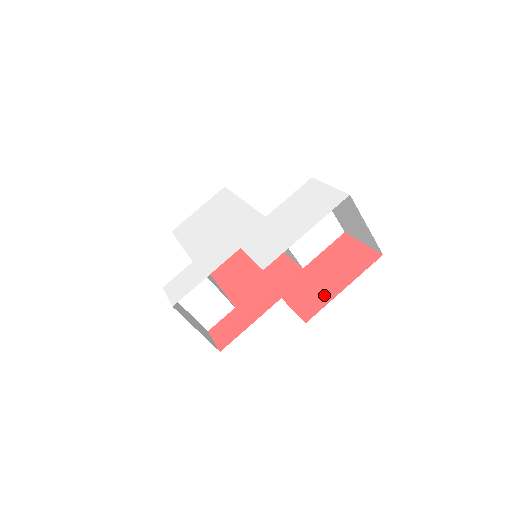
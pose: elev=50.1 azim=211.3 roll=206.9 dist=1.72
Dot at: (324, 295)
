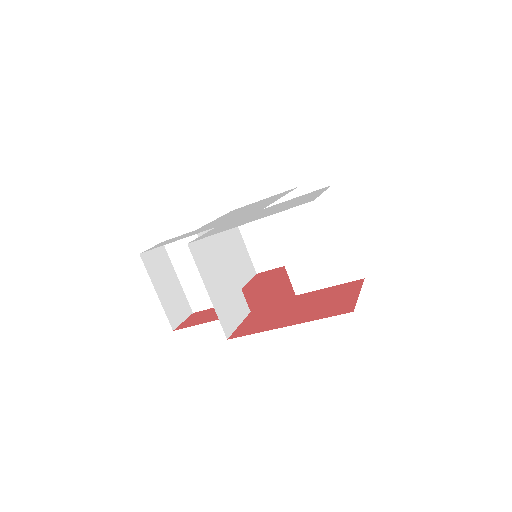
Dot at: (269, 324)
